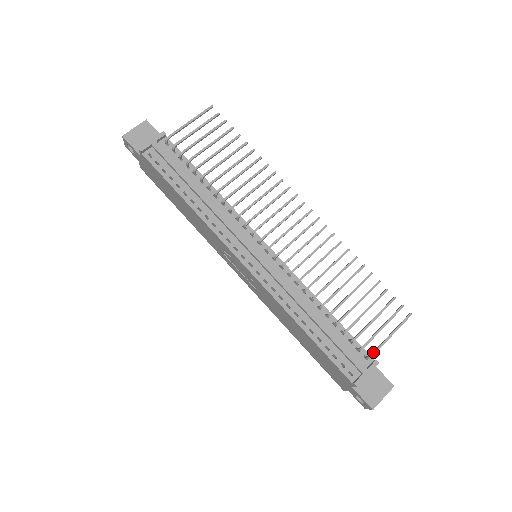
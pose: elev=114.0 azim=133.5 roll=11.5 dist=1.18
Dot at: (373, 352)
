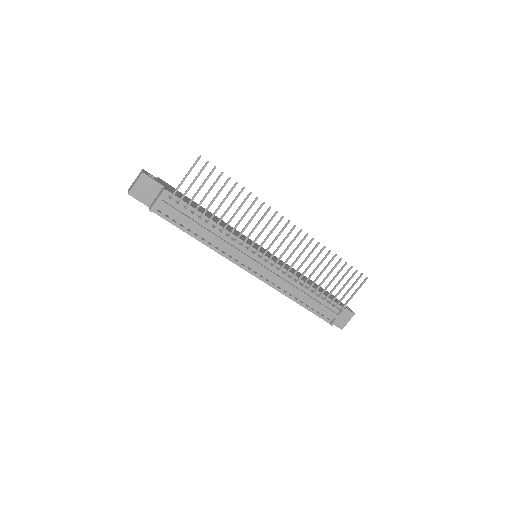
Dot at: (342, 308)
